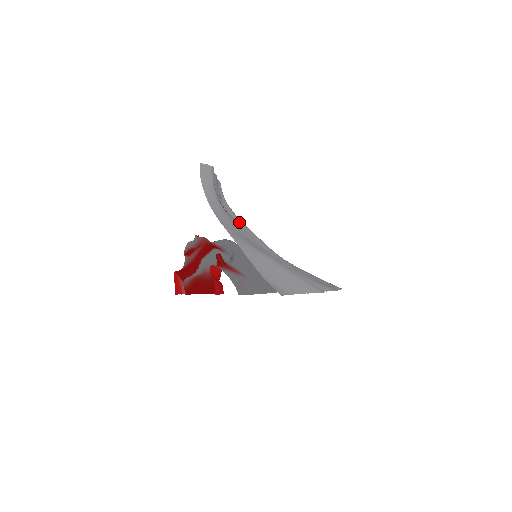
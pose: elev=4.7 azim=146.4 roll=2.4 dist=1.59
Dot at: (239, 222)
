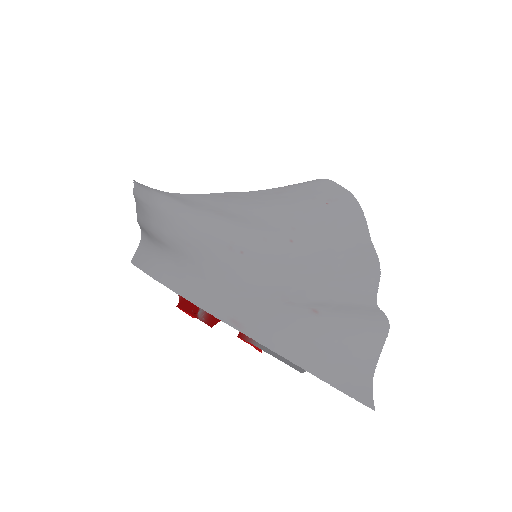
Dot at: (206, 230)
